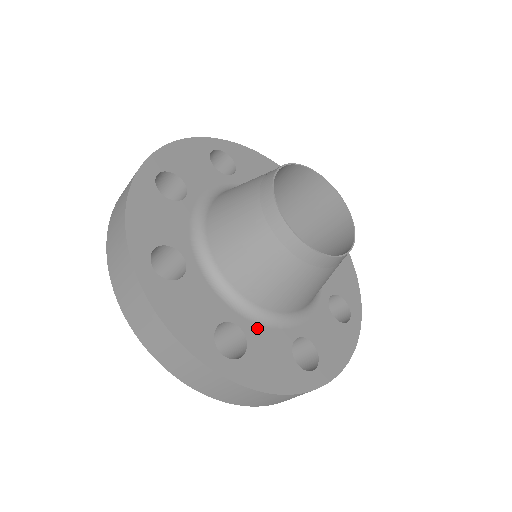
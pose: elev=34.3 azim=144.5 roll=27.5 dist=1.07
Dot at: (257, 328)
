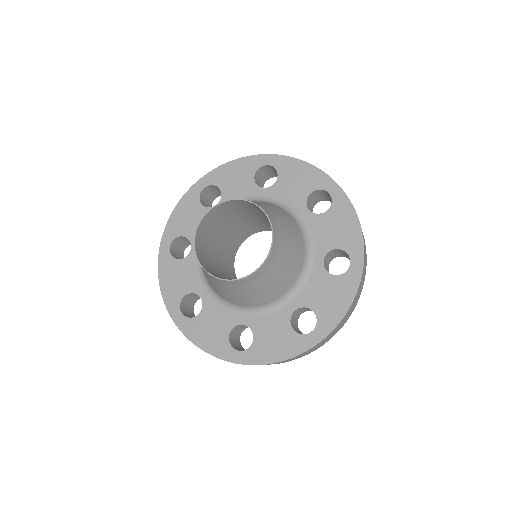
Dot at: (259, 320)
